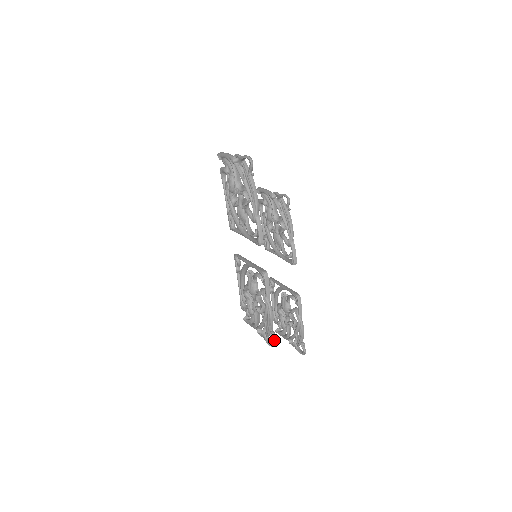
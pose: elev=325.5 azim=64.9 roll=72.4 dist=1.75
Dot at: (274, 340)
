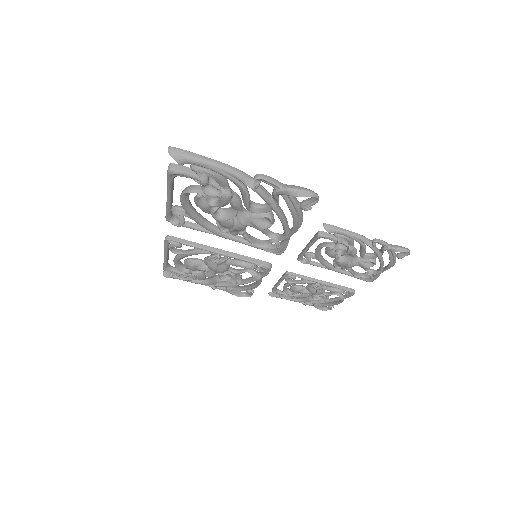
Dot at: (252, 294)
